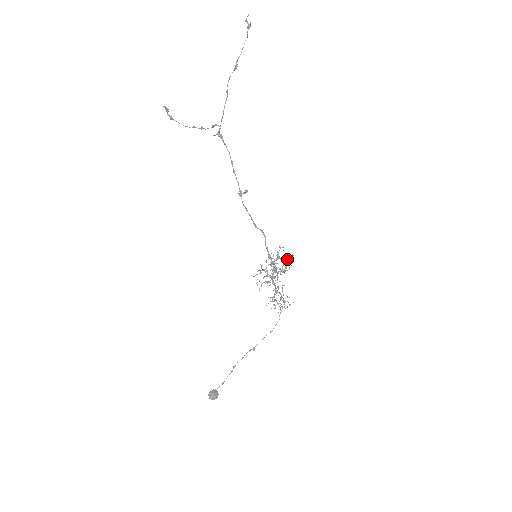
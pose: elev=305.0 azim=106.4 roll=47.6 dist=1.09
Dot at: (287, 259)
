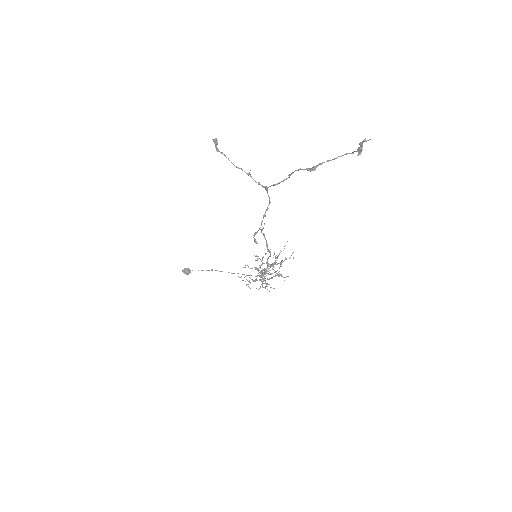
Dot at: occluded
